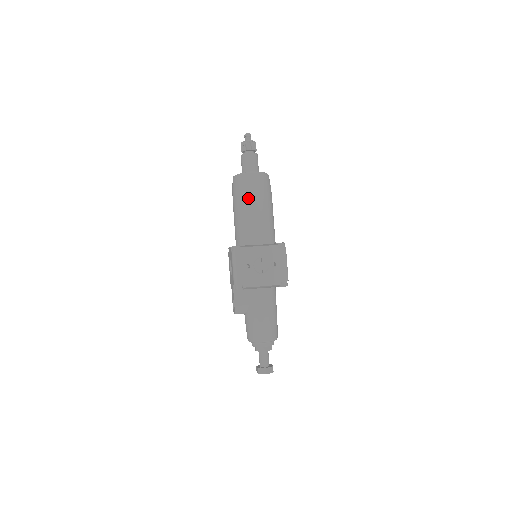
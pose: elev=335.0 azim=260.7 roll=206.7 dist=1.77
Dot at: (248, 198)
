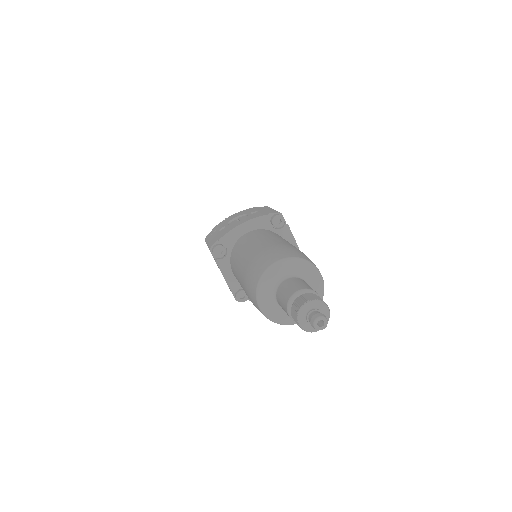
Dot at: occluded
